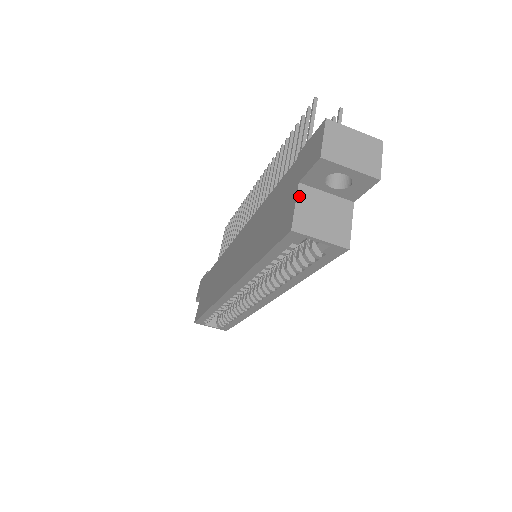
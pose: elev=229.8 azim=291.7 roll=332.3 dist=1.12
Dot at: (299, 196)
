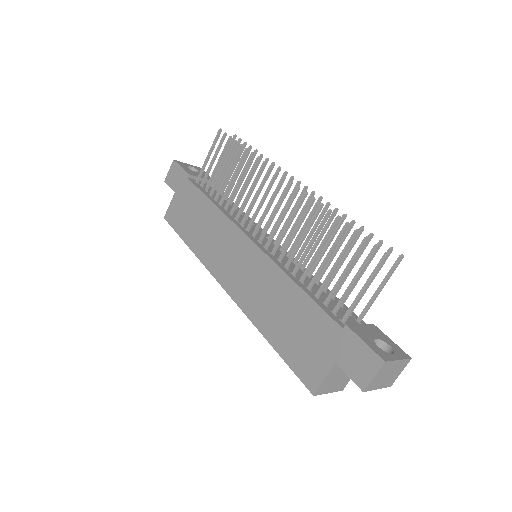
Dot at: (331, 372)
